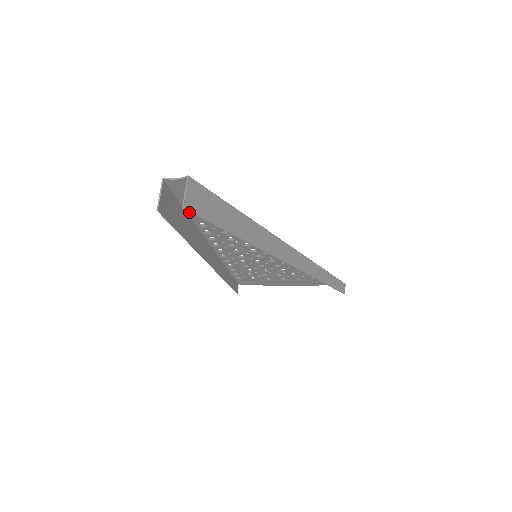
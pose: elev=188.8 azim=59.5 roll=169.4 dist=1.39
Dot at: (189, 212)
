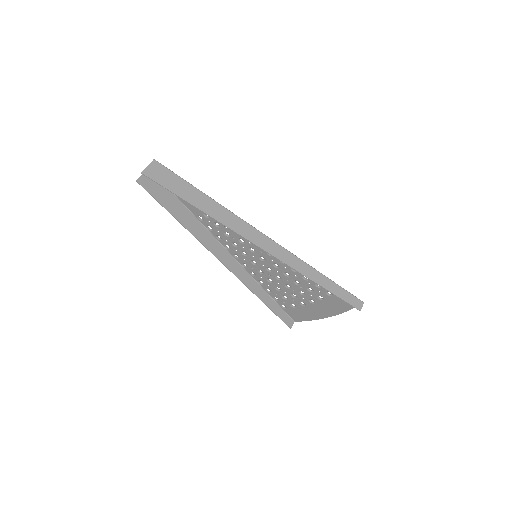
Dot at: occluded
